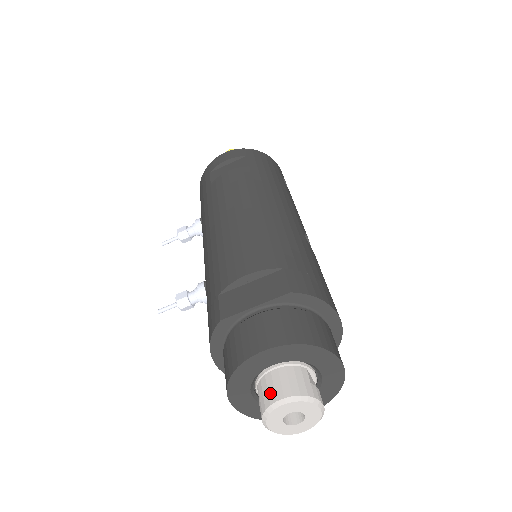
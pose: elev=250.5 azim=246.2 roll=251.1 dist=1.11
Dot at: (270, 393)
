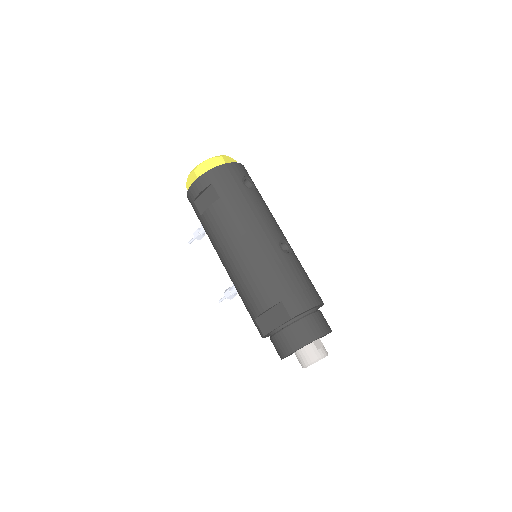
Dot at: (302, 361)
